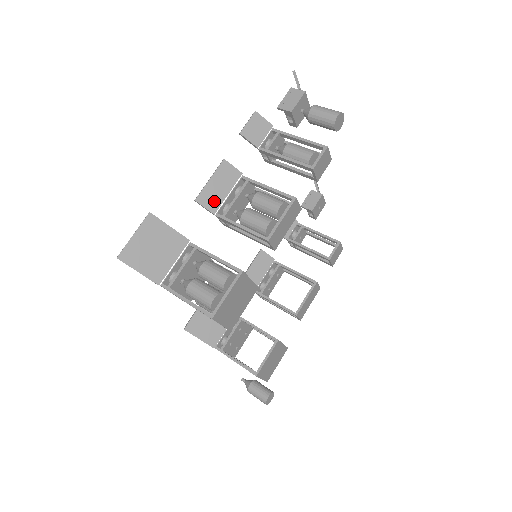
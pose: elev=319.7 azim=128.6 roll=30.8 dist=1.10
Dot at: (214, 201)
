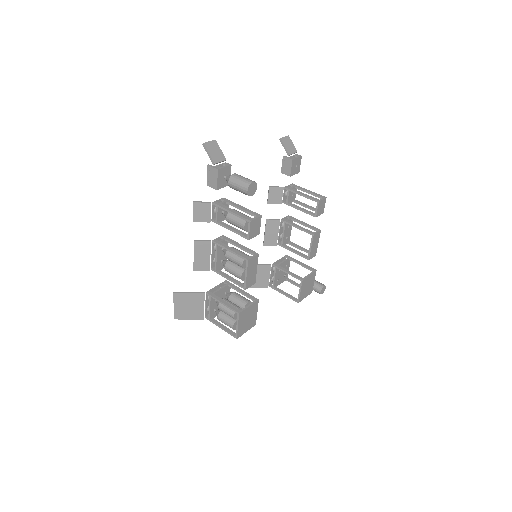
Dot at: (205, 265)
